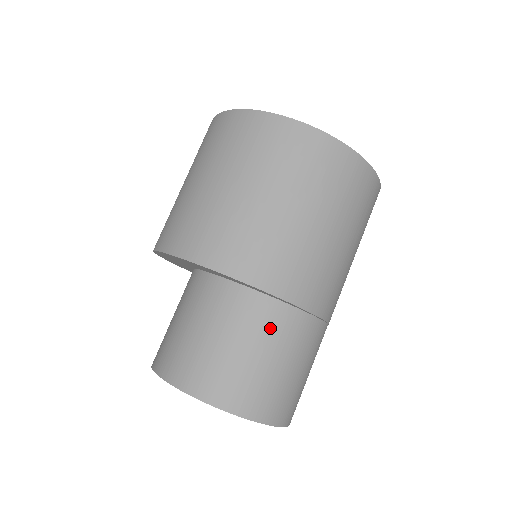
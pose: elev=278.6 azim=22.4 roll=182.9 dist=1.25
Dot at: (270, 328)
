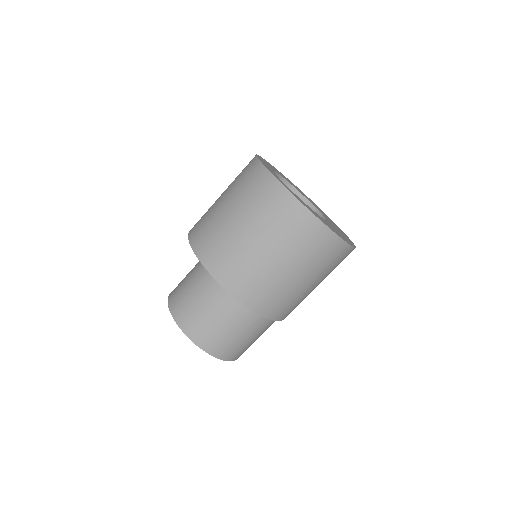
Dot at: (261, 326)
